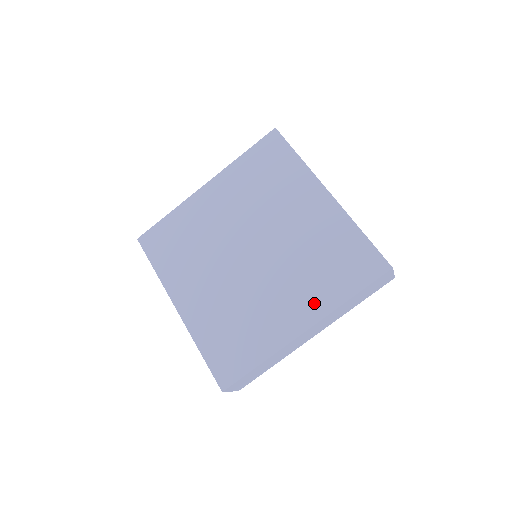
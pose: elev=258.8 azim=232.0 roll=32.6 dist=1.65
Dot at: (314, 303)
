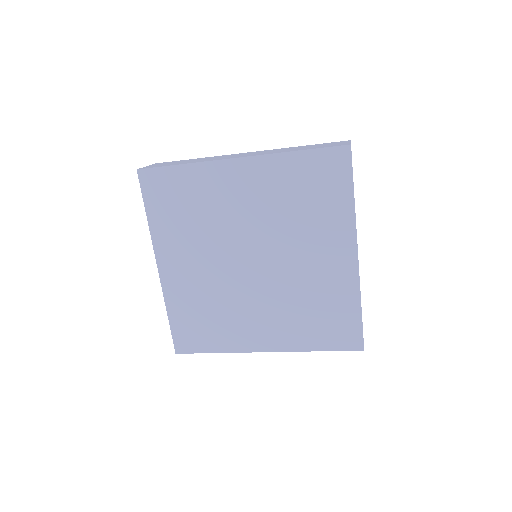
Dot at: (338, 233)
